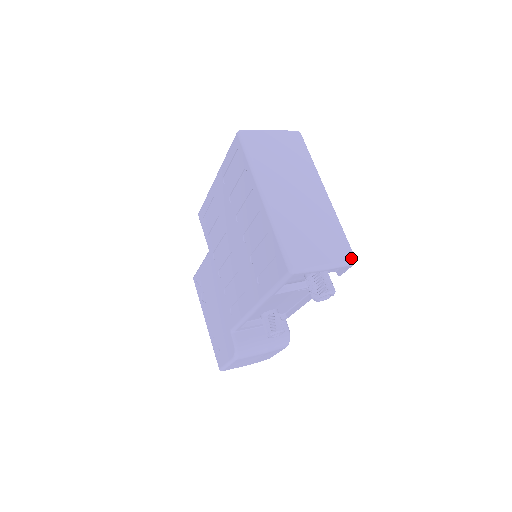
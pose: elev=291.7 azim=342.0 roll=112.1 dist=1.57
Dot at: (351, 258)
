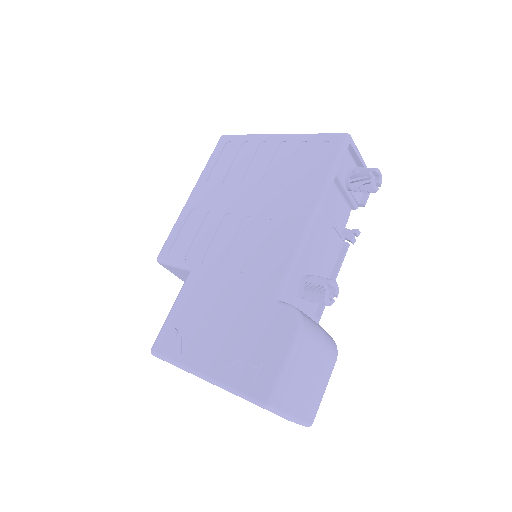
Dot at: occluded
